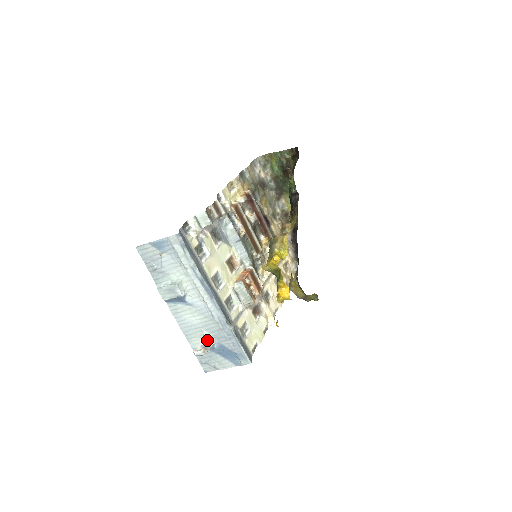
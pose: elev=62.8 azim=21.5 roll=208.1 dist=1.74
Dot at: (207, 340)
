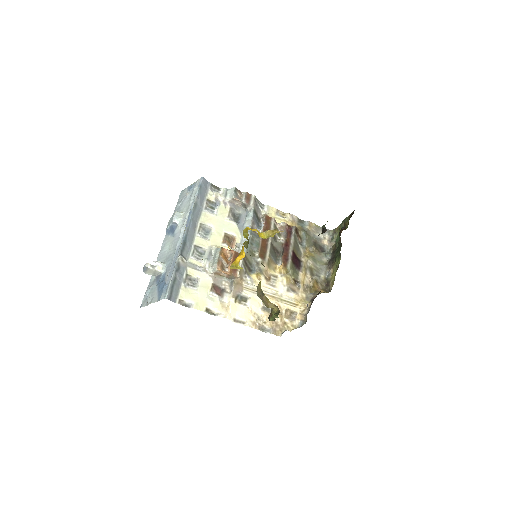
Dot at: (159, 261)
